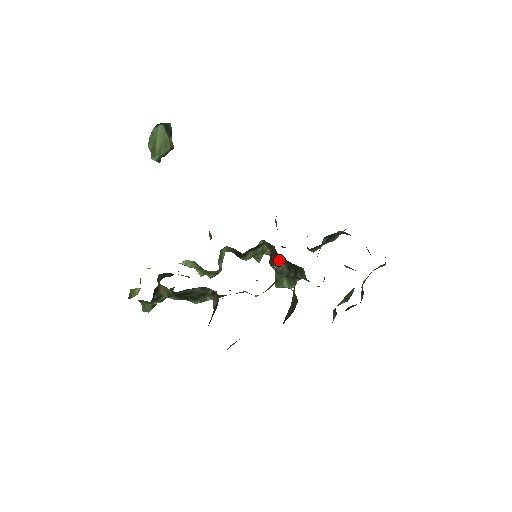
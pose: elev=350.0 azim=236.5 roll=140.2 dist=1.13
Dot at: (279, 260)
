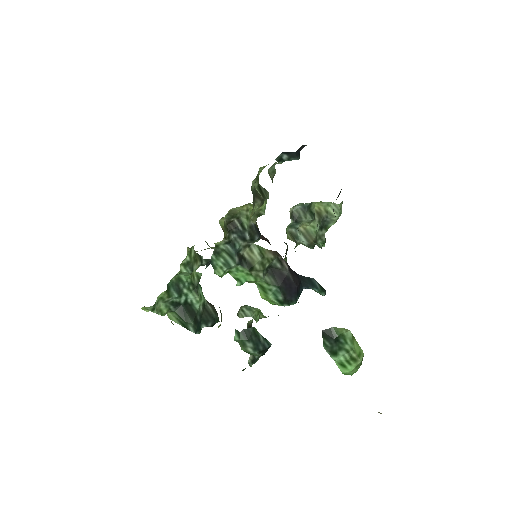
Dot at: occluded
